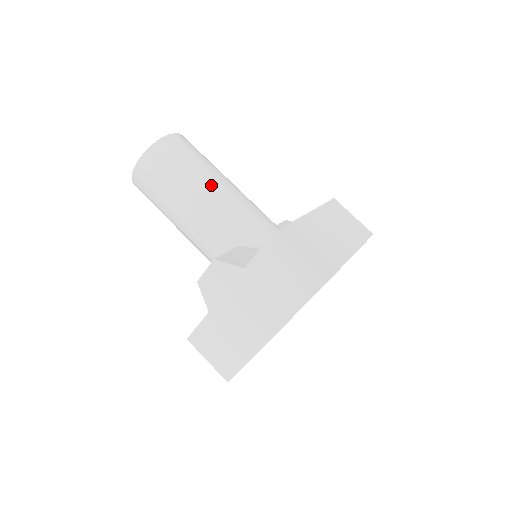
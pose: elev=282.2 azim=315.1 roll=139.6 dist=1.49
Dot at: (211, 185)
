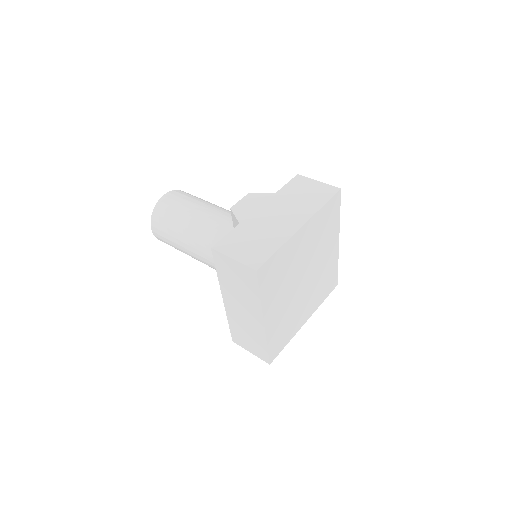
Dot at: occluded
